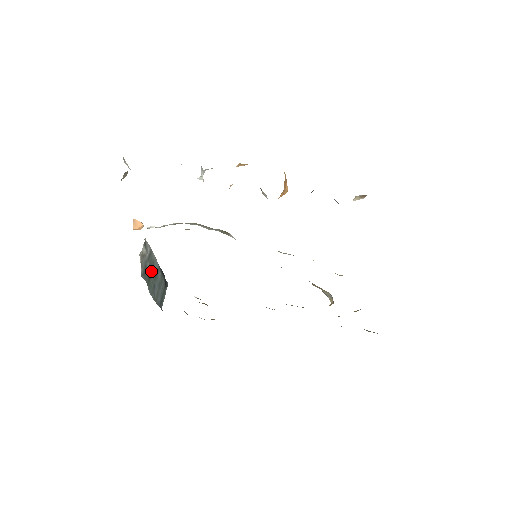
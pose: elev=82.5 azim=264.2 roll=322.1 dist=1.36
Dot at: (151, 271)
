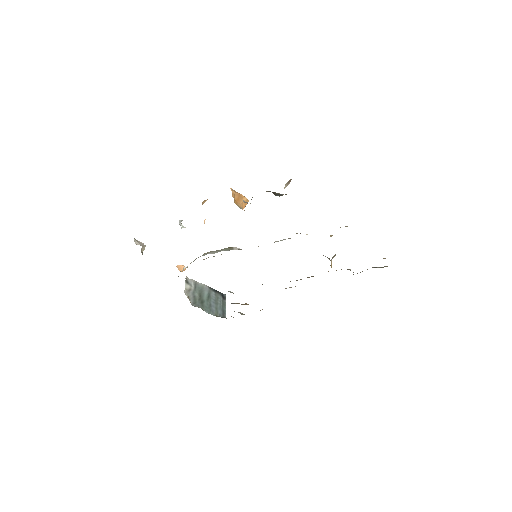
Dot at: (202, 297)
